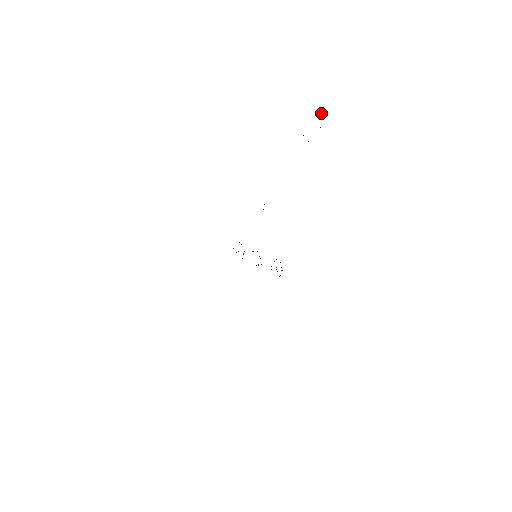
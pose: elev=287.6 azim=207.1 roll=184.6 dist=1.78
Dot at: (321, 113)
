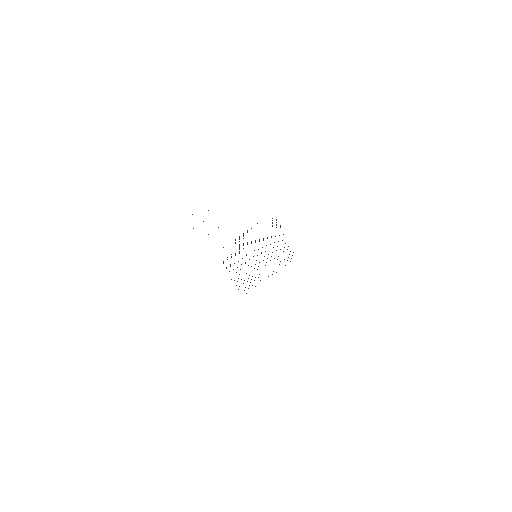
Dot at: occluded
